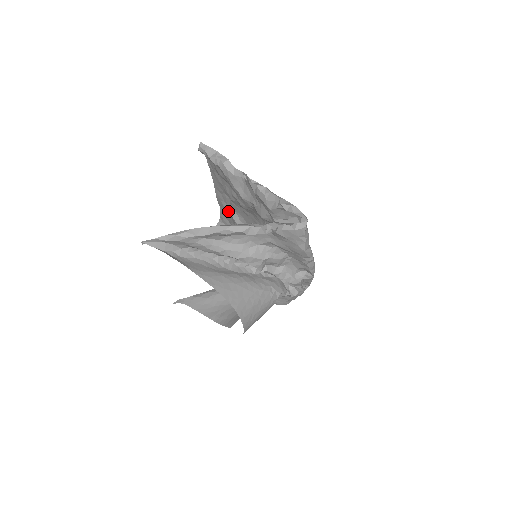
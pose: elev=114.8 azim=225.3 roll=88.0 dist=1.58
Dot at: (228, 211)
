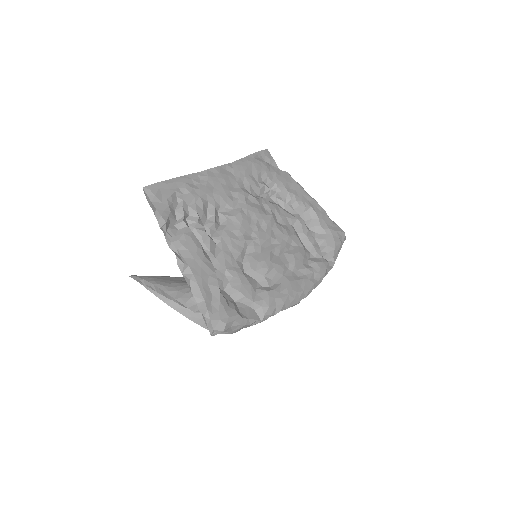
Dot at: occluded
